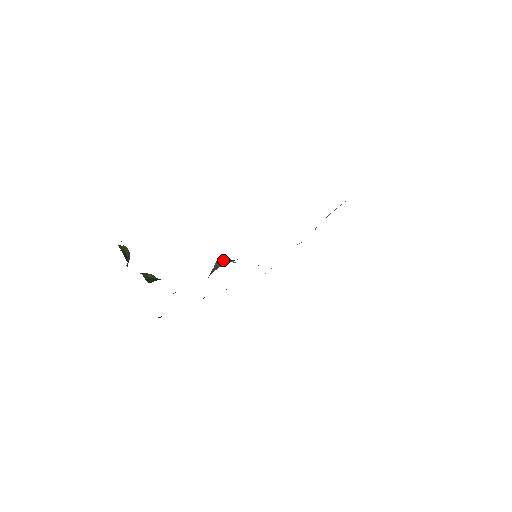
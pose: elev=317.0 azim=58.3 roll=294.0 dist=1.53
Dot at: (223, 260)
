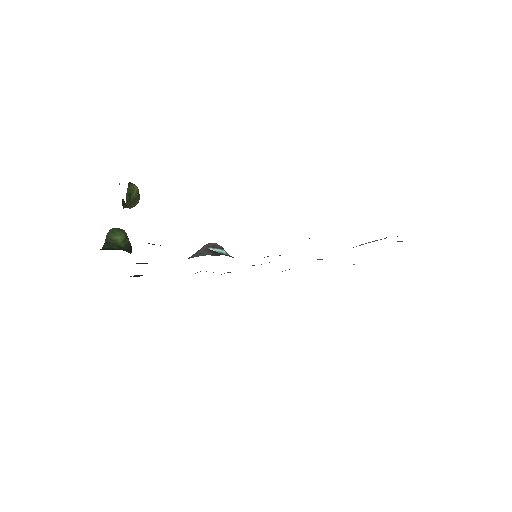
Dot at: (211, 248)
